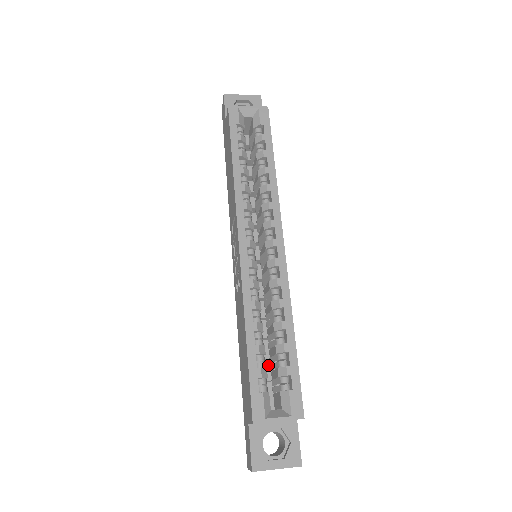
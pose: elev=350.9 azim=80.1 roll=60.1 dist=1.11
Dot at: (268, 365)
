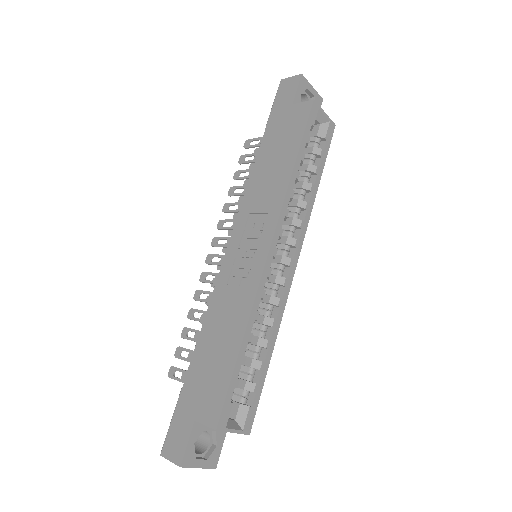
Dot at: occluded
